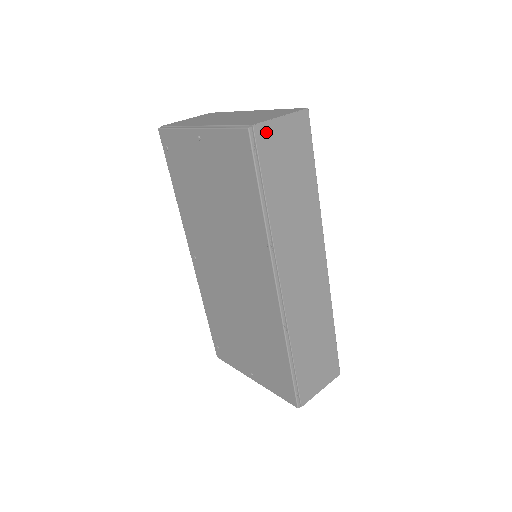
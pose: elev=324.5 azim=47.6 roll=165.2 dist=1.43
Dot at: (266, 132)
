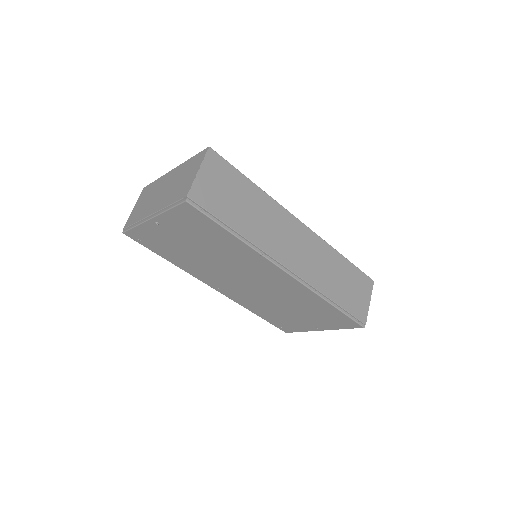
Dot at: (198, 191)
